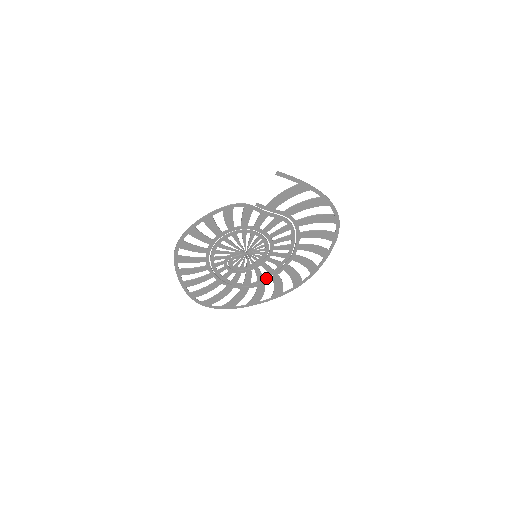
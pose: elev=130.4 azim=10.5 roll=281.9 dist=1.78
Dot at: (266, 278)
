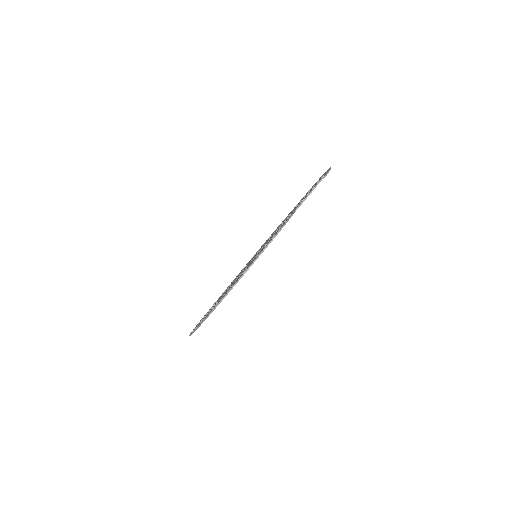
Dot at: occluded
